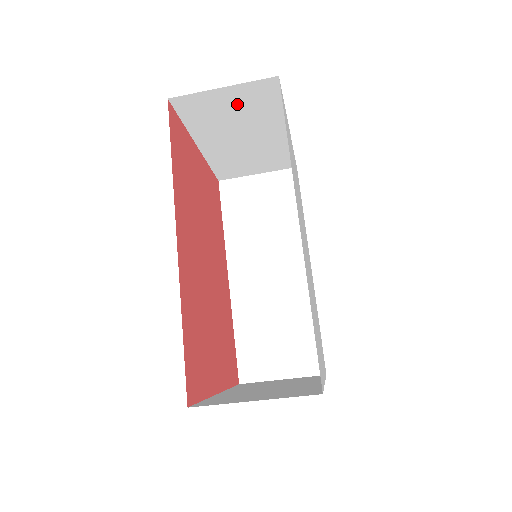
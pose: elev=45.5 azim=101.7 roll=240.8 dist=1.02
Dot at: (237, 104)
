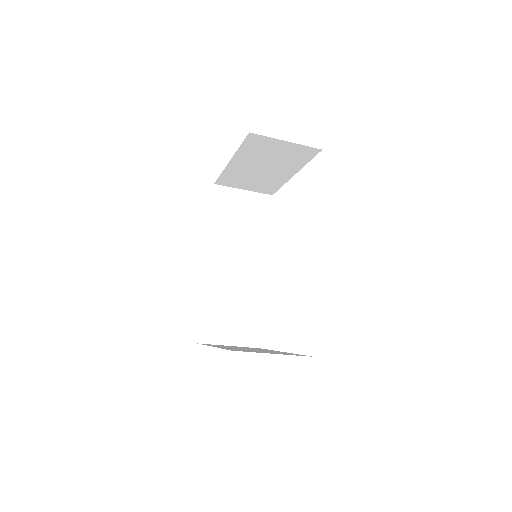
Dot at: (283, 152)
